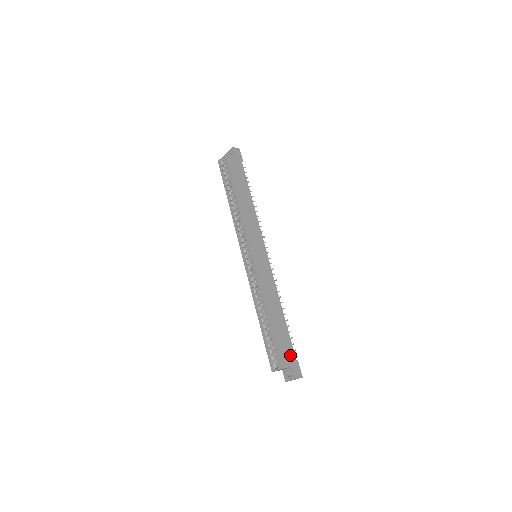
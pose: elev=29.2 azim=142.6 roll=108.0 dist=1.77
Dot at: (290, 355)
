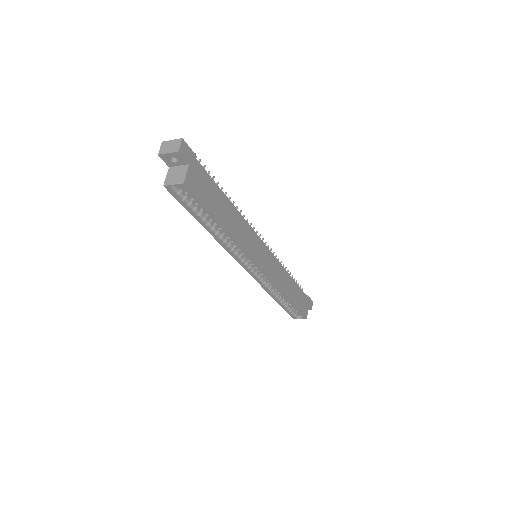
Dot at: (305, 301)
